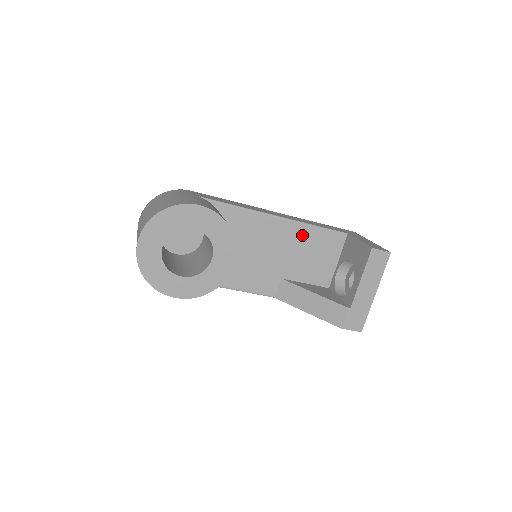
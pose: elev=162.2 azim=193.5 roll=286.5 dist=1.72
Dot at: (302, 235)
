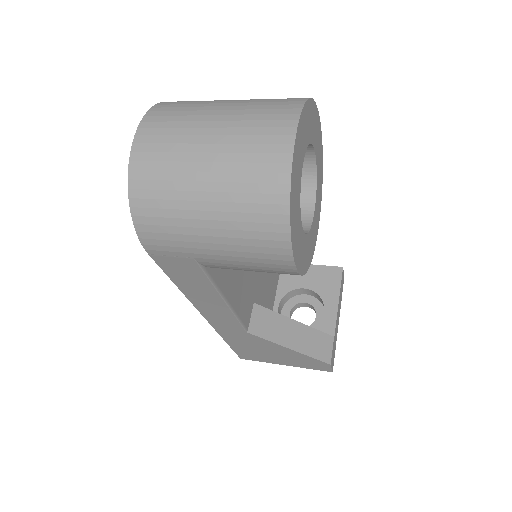
Dot at: occluded
